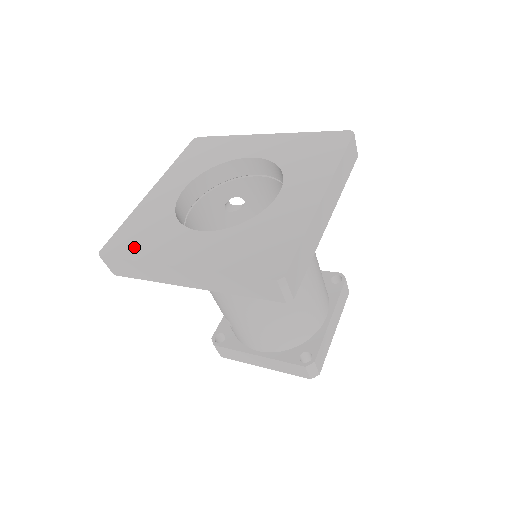
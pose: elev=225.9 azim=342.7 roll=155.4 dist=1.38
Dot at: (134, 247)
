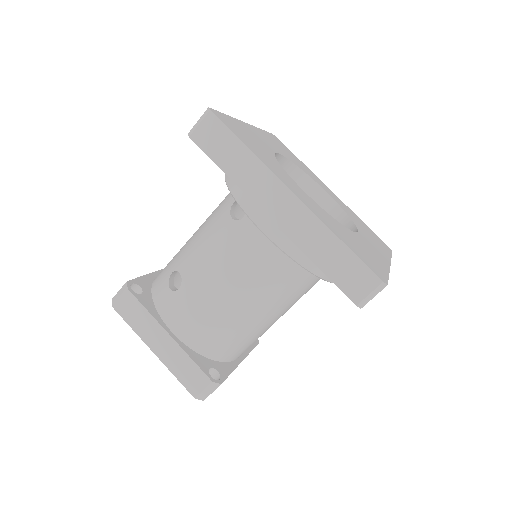
Dot at: (246, 140)
